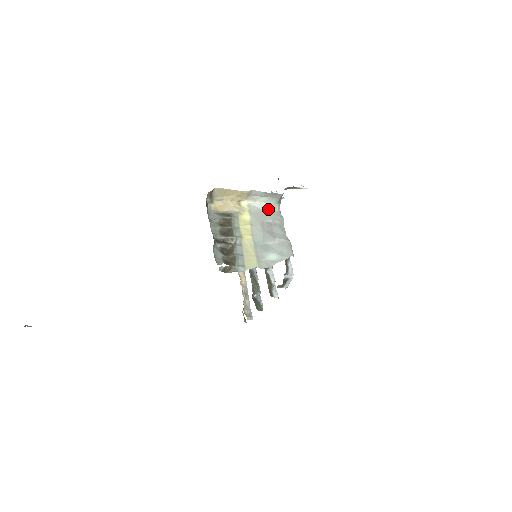
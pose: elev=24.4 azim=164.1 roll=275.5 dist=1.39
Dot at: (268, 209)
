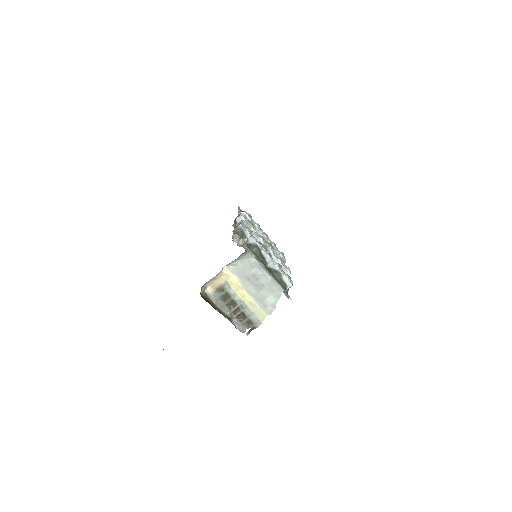
Dot at: (243, 263)
